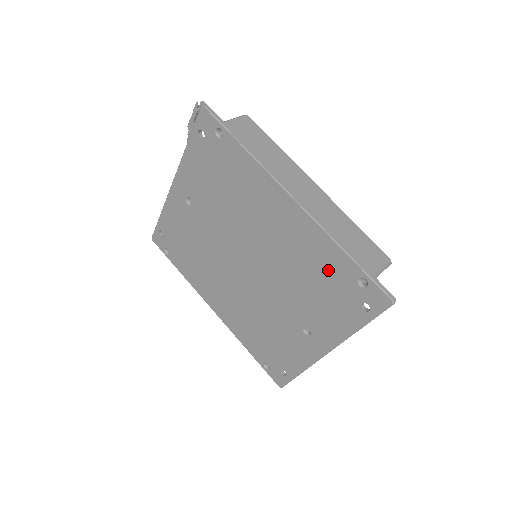
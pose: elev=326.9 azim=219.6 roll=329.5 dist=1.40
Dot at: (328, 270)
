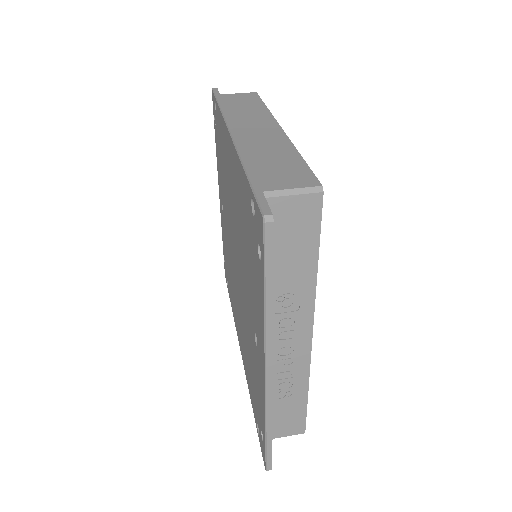
Dot at: (245, 213)
